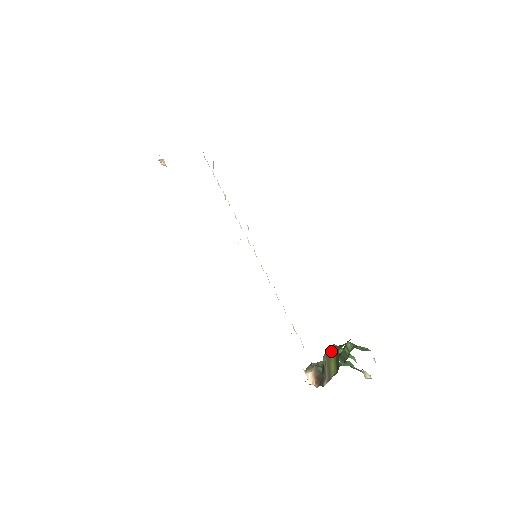
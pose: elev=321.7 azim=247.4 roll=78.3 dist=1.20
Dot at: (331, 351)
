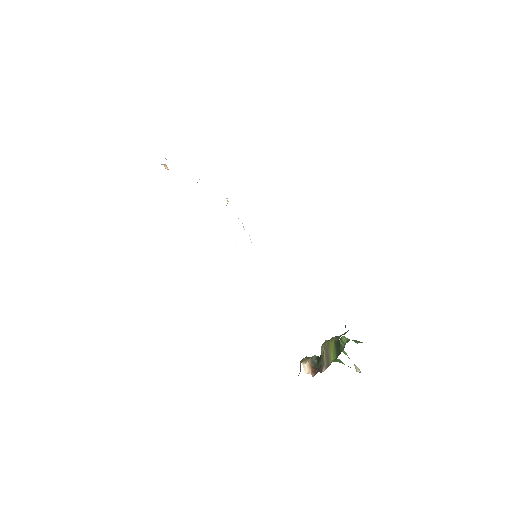
Dot at: (330, 340)
